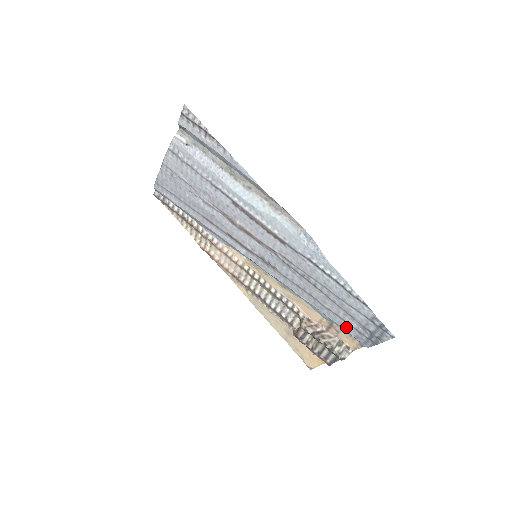
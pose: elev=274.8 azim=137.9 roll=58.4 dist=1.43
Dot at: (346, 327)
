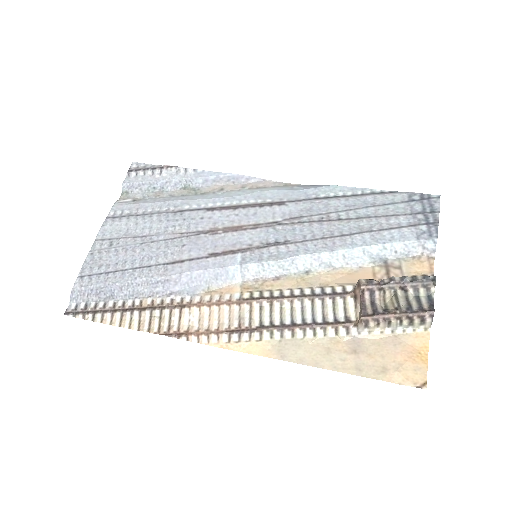
Dot at: (400, 236)
